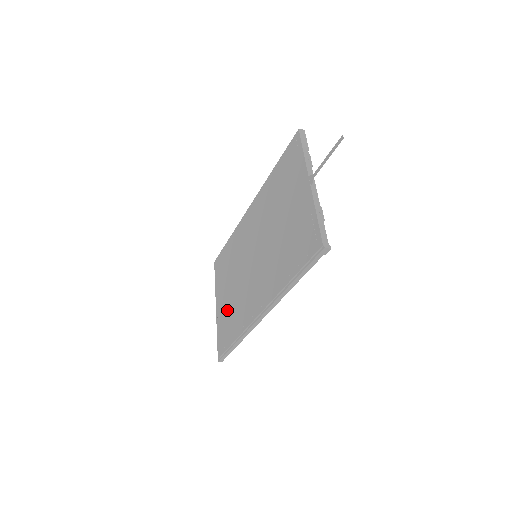
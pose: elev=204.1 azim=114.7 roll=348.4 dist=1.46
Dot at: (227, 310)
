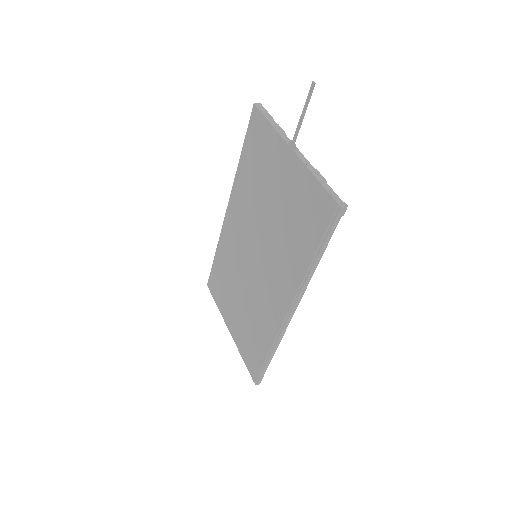
Dot at: (244, 327)
